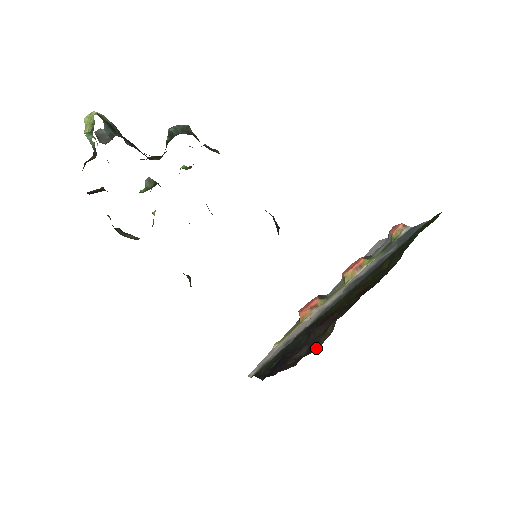
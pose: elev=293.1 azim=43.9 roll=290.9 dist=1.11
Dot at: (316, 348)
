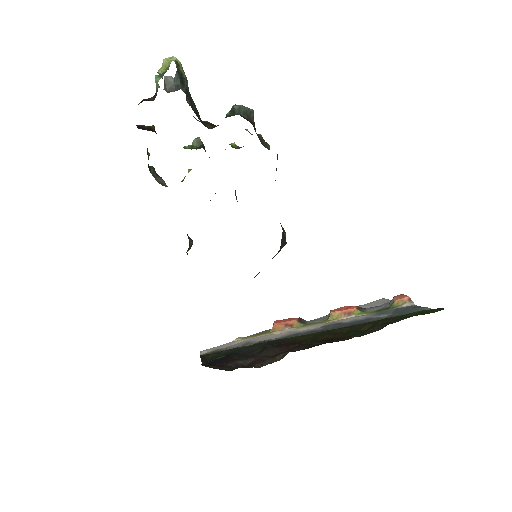
Dot at: (258, 366)
